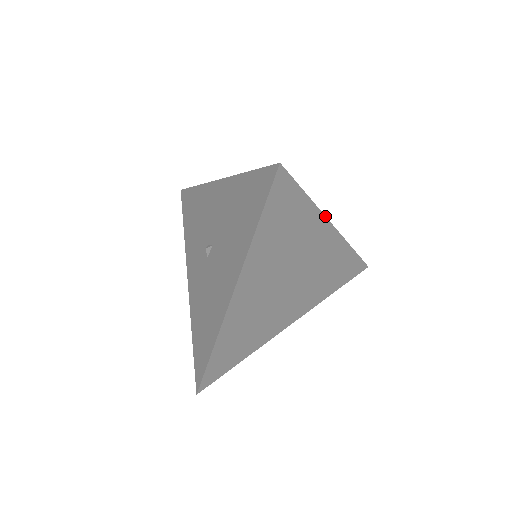
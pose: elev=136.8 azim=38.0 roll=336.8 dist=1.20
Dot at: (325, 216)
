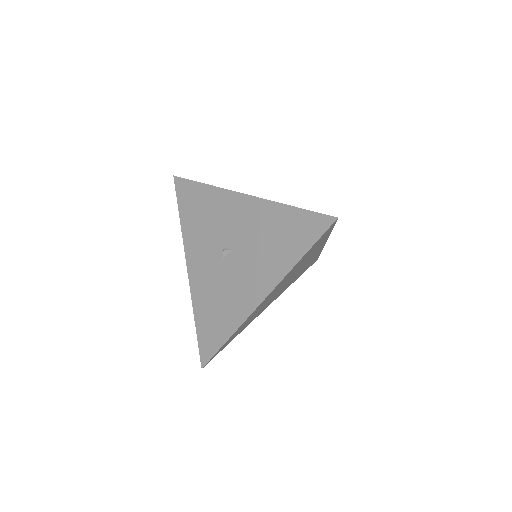
Dot at: (327, 239)
